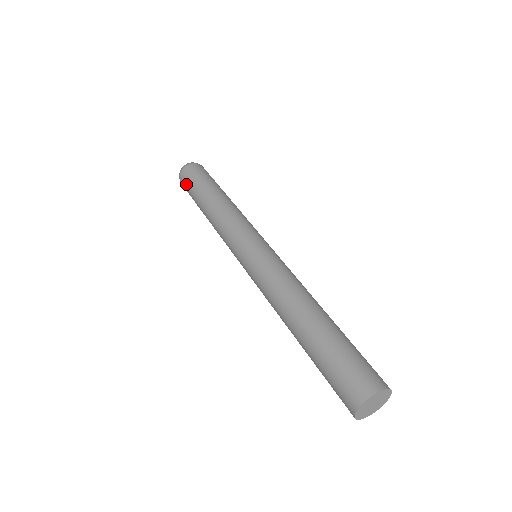
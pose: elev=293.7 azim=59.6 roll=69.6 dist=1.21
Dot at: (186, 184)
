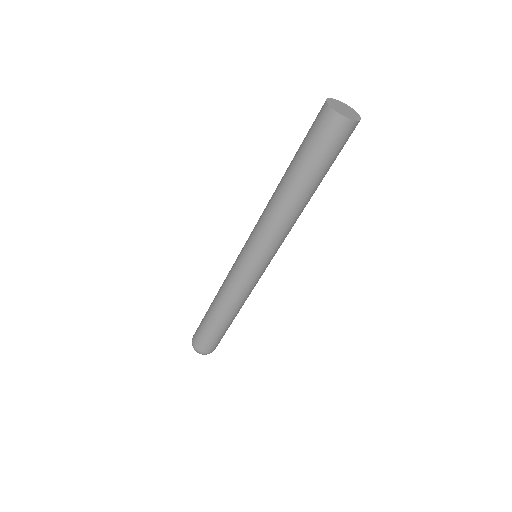
Dot at: (199, 336)
